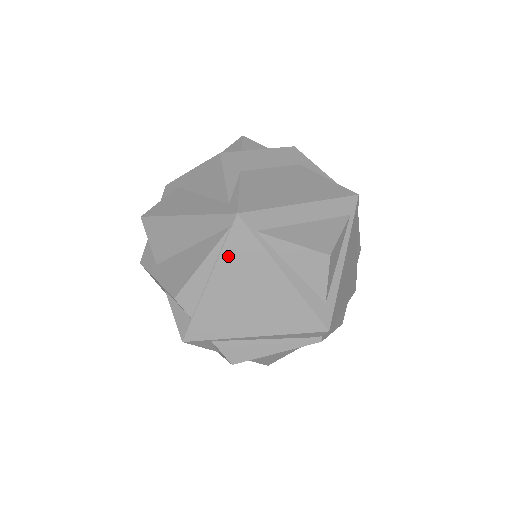
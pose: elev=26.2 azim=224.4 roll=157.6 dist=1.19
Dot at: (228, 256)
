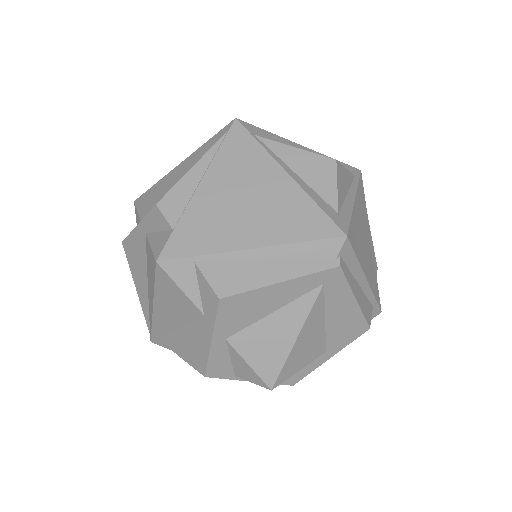
Dot at: (223, 157)
